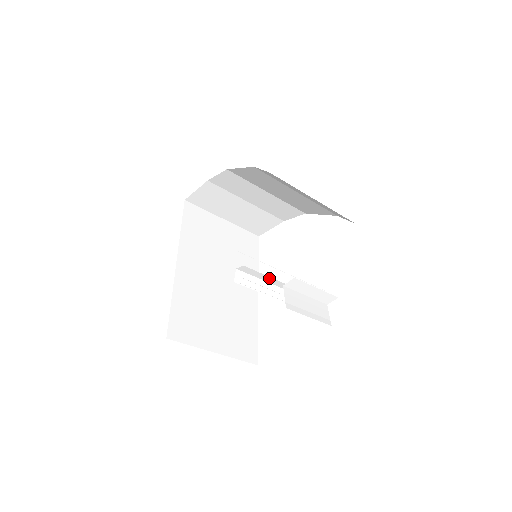
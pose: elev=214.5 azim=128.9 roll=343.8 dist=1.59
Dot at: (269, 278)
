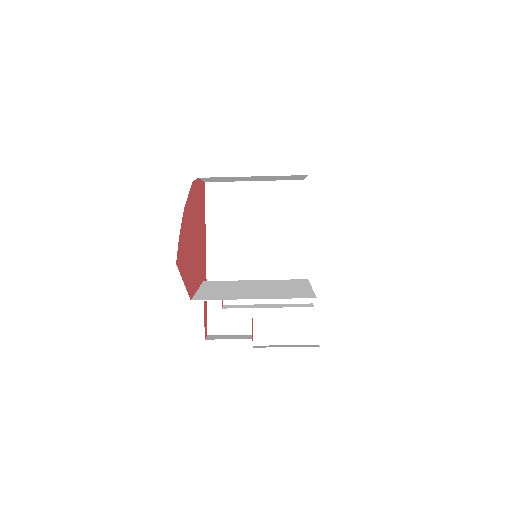
Dot at: (258, 292)
